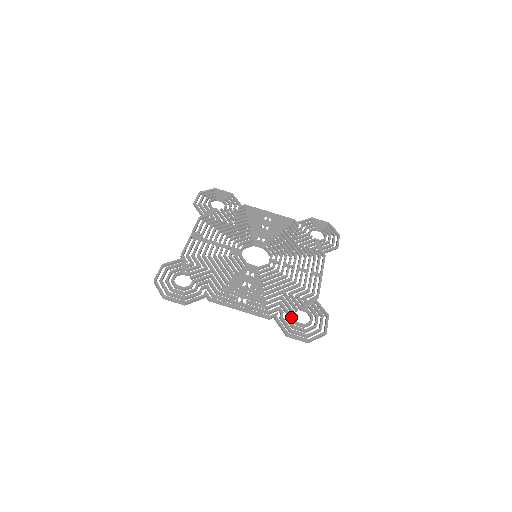
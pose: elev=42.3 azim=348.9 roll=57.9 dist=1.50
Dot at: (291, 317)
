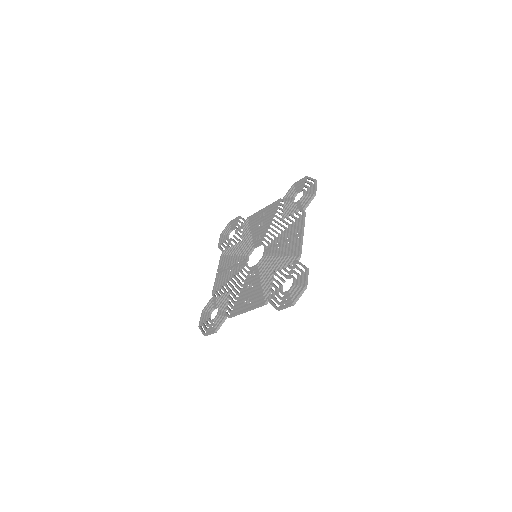
Dot at: (279, 291)
